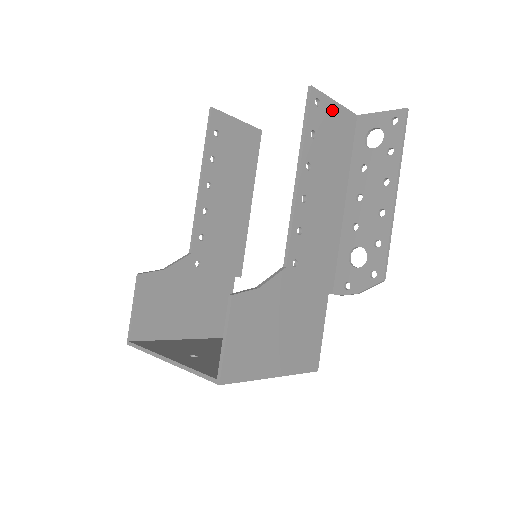
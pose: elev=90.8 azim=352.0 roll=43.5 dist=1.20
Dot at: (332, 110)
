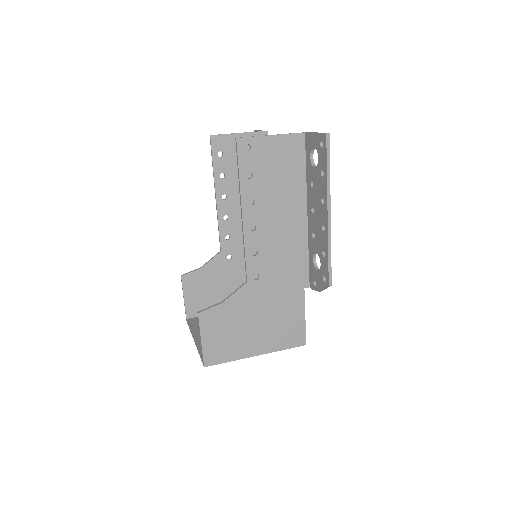
Dot at: (268, 145)
